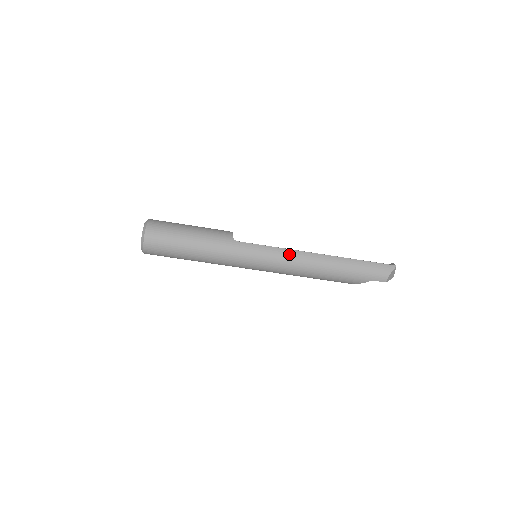
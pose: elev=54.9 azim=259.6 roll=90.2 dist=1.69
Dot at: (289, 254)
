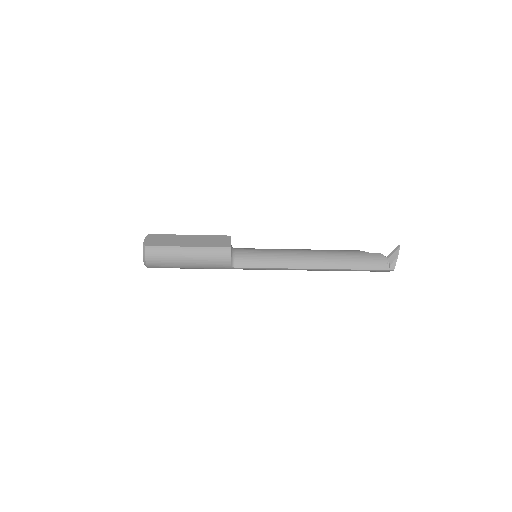
Dot at: occluded
